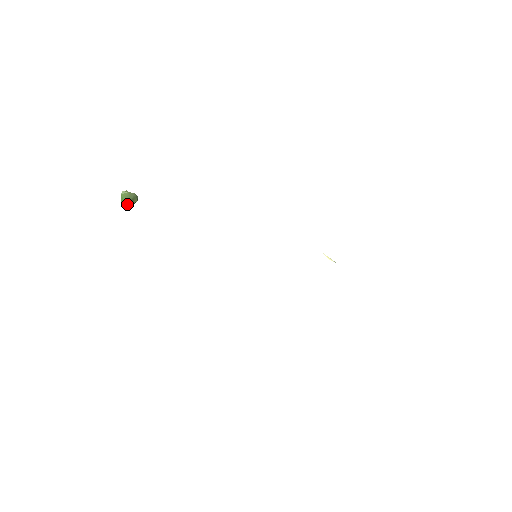
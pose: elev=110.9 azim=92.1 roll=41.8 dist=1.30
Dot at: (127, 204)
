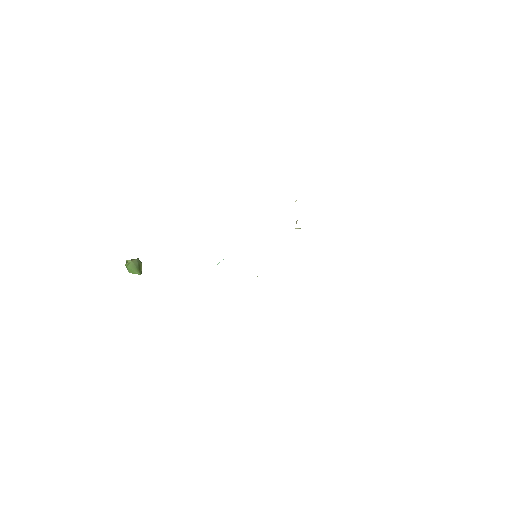
Dot at: (138, 272)
